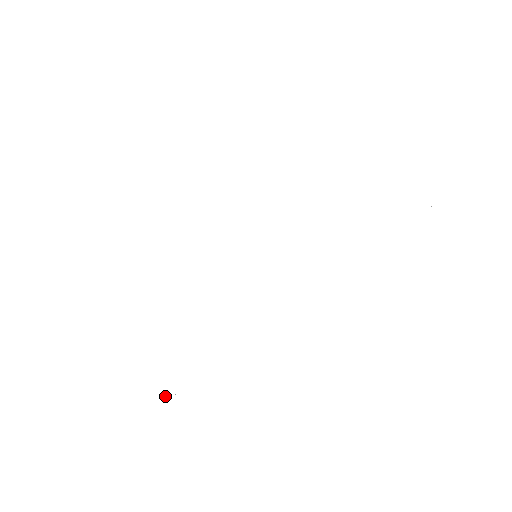
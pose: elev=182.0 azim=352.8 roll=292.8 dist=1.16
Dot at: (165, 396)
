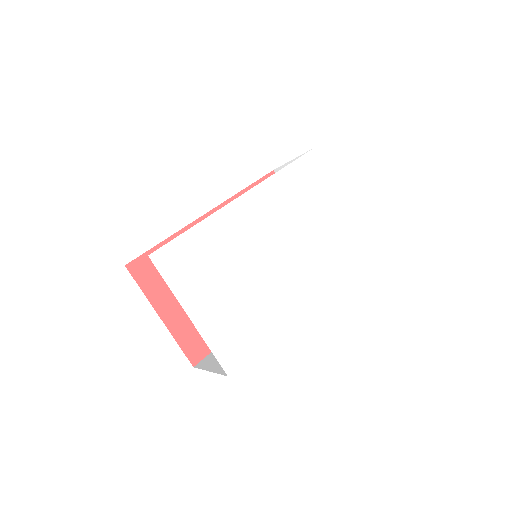
Dot at: (249, 355)
